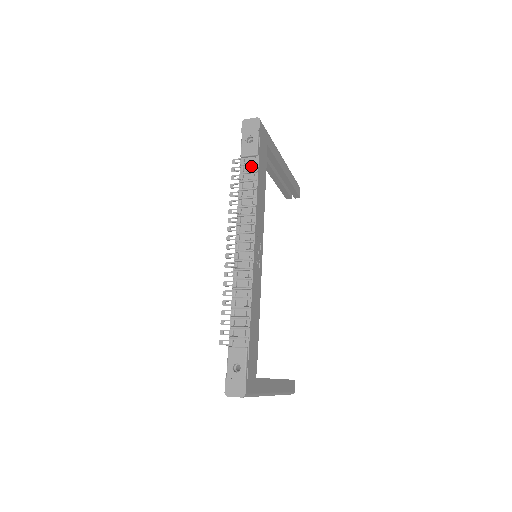
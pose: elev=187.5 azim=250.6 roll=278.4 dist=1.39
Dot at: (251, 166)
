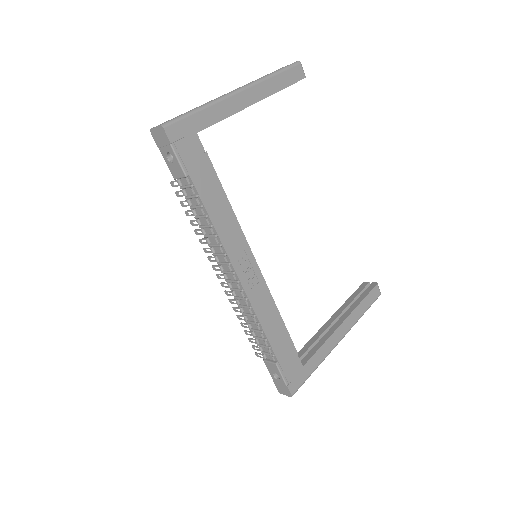
Dot at: (190, 189)
